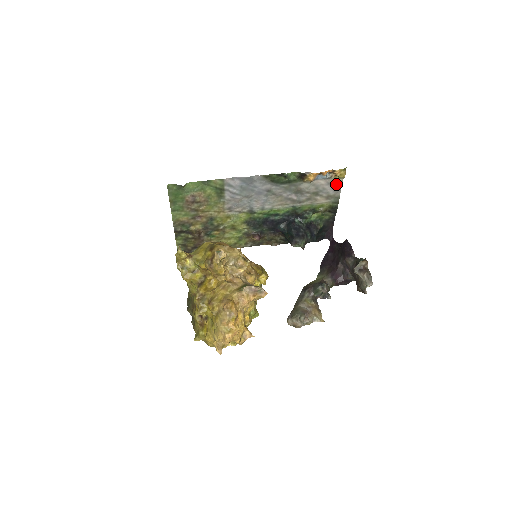
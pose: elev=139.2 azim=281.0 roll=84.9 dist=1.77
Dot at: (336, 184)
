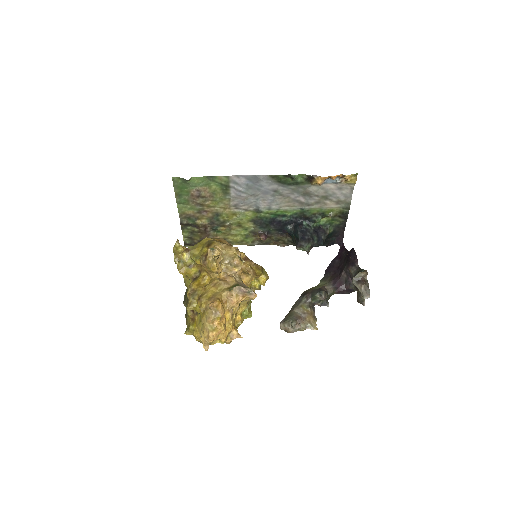
Dot at: (347, 189)
